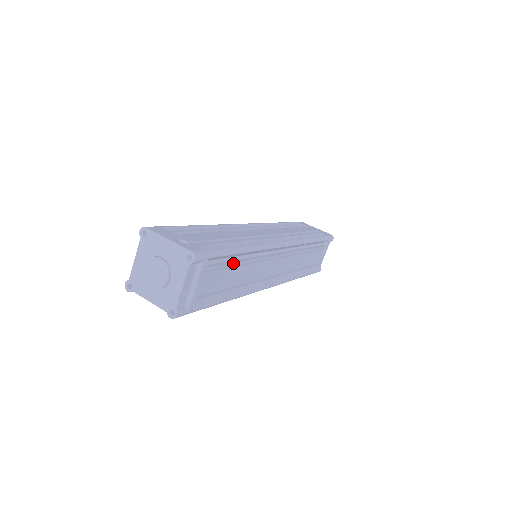
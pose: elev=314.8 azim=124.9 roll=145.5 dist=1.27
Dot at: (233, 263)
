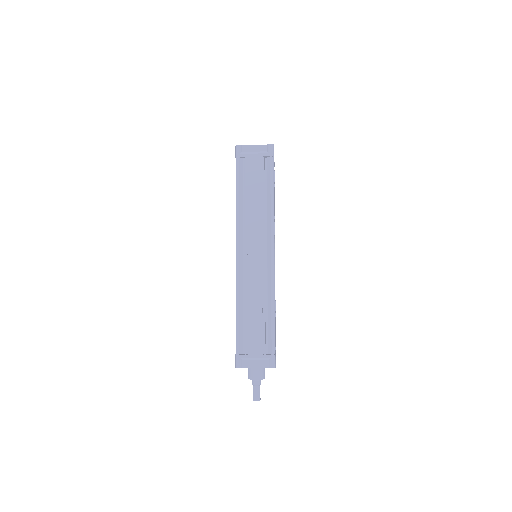
Dot at: occluded
